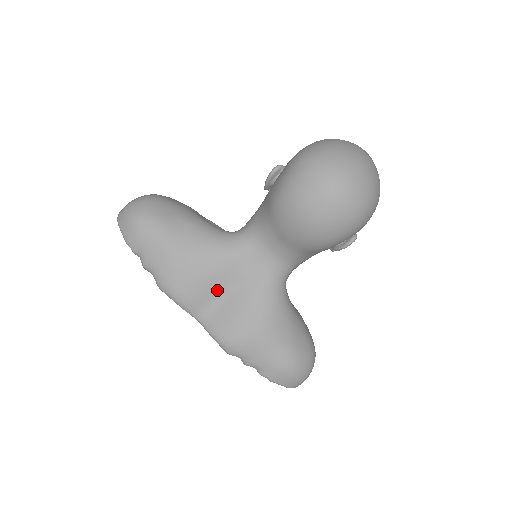
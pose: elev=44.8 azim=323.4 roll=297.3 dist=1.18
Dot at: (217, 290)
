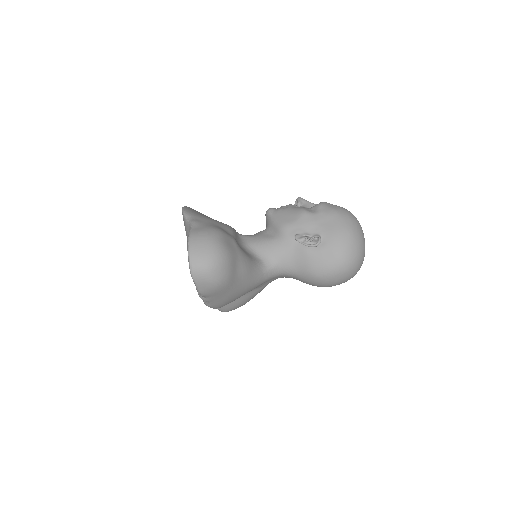
Dot at: occluded
